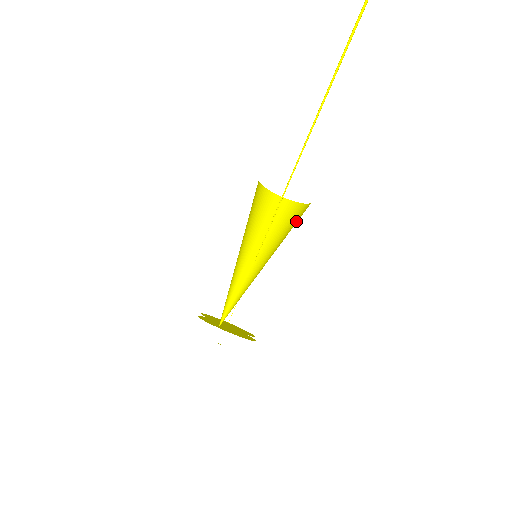
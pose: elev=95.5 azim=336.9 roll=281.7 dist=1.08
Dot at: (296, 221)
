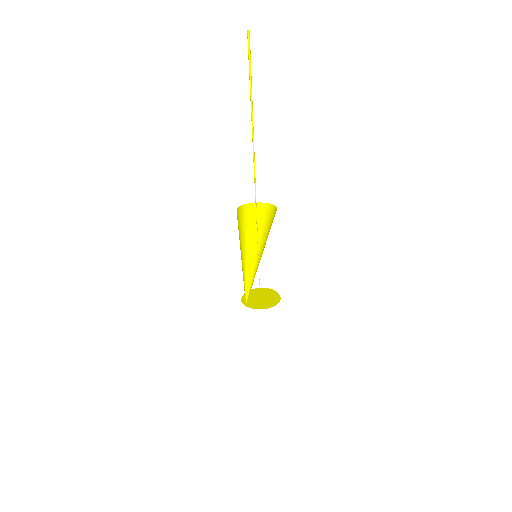
Dot at: occluded
